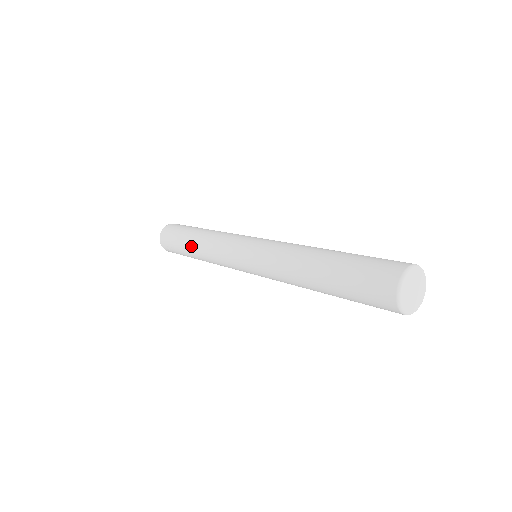
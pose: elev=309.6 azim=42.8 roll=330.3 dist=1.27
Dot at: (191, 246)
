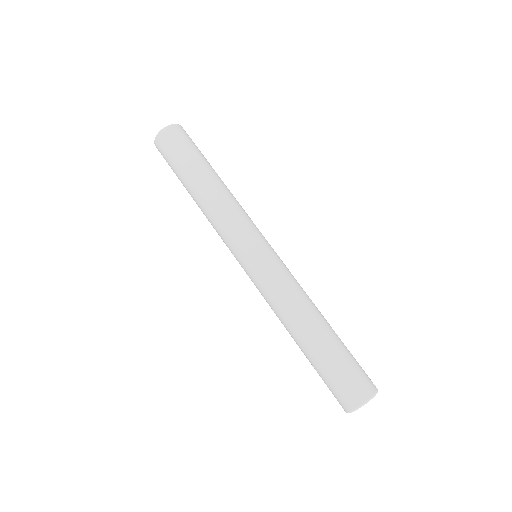
Dot at: (192, 192)
